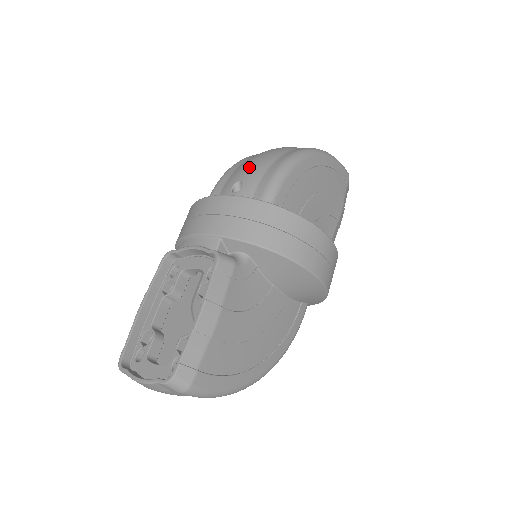
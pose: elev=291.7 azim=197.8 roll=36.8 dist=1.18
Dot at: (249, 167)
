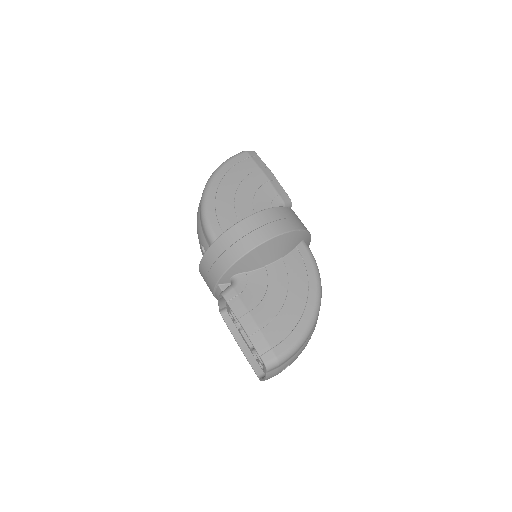
Dot at: occluded
